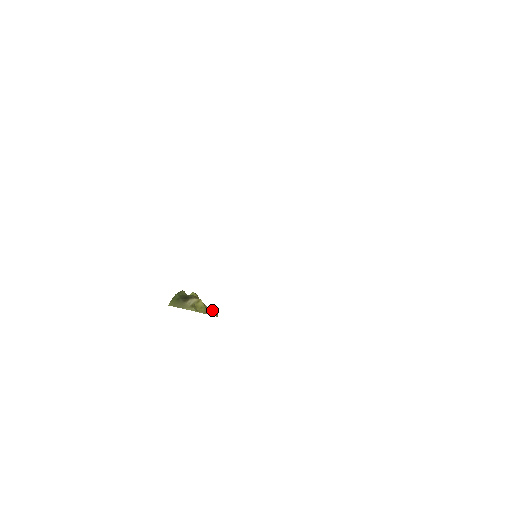
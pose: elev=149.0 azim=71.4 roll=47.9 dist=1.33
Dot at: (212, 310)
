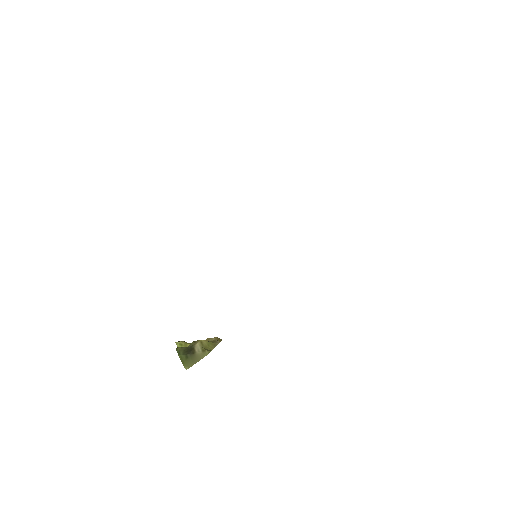
Dot at: (211, 340)
